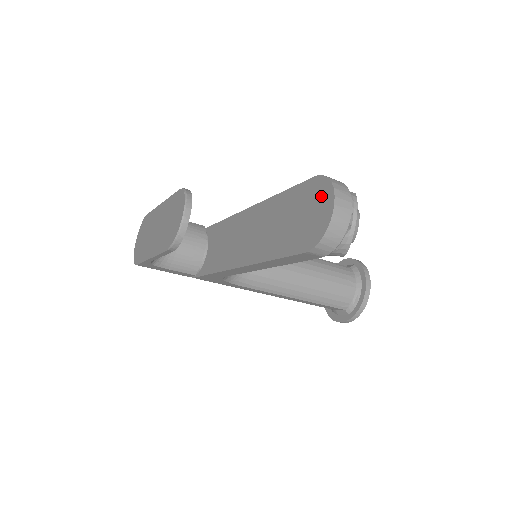
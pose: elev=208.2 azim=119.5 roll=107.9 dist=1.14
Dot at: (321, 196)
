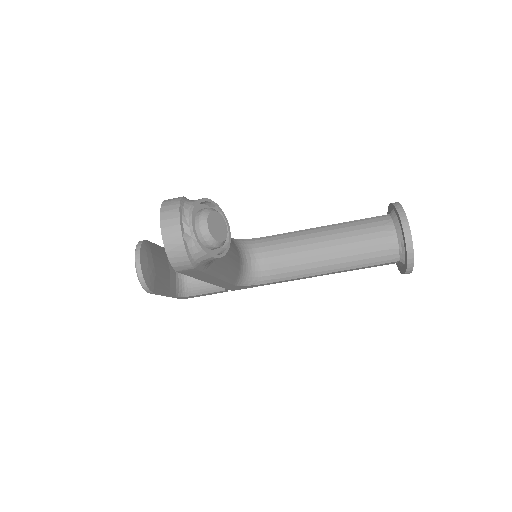
Dot at: occluded
